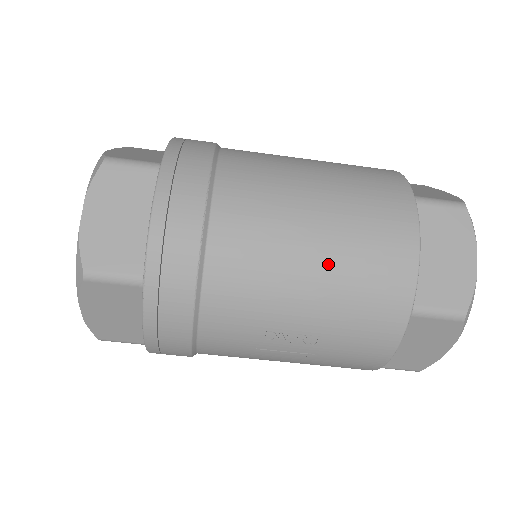
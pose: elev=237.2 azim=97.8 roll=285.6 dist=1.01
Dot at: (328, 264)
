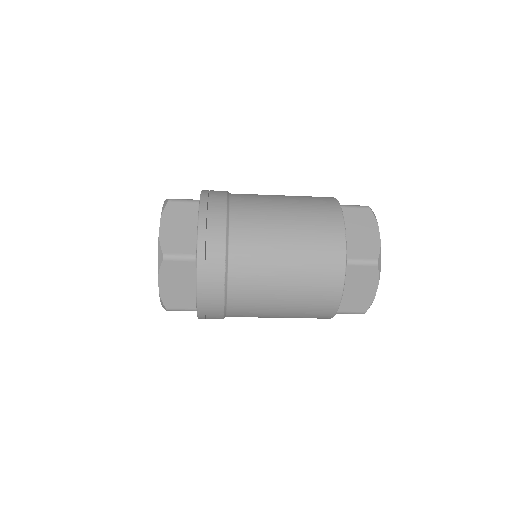
Dot at: (291, 304)
